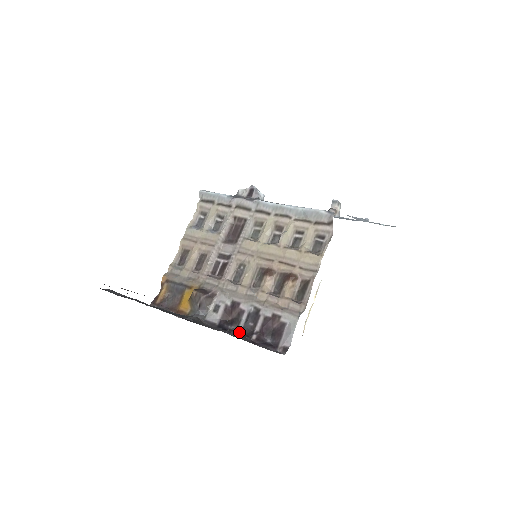
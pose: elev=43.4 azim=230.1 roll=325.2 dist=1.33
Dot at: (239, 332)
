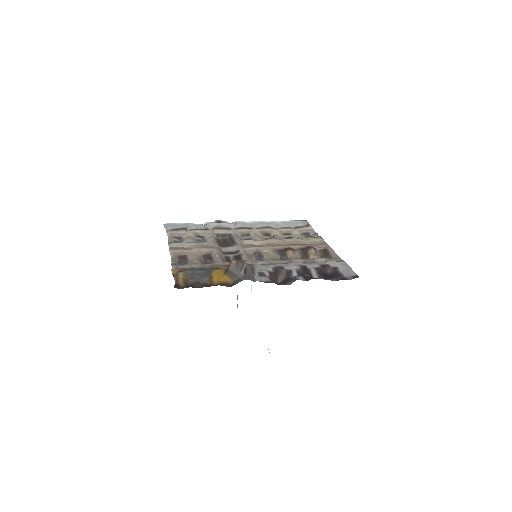
Dot at: (303, 280)
